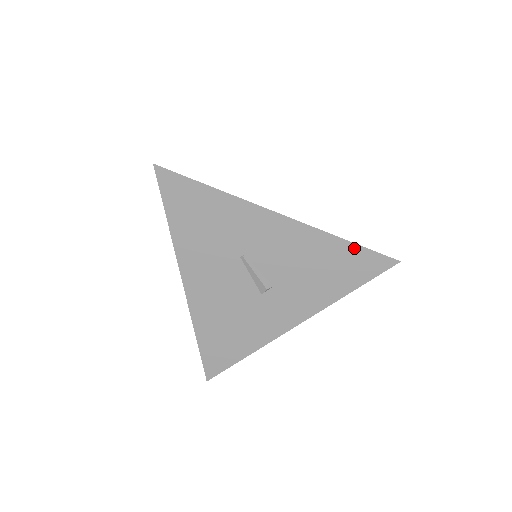
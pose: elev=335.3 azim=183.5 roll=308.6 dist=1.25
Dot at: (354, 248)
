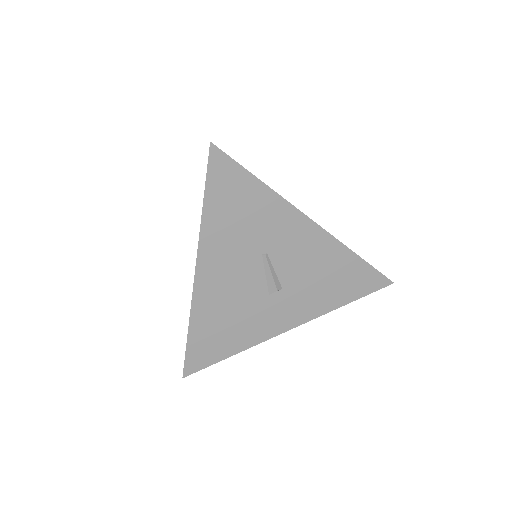
Dot at: (363, 264)
